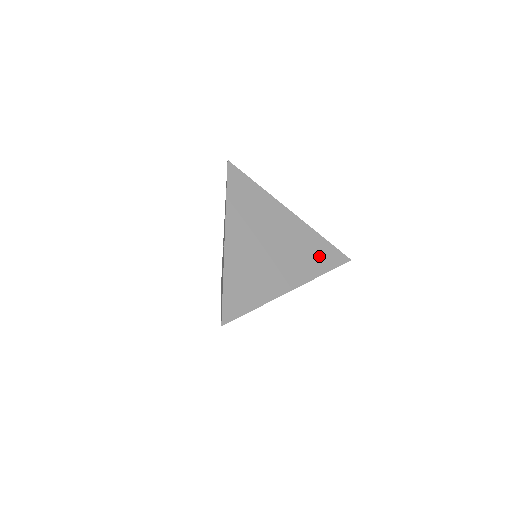
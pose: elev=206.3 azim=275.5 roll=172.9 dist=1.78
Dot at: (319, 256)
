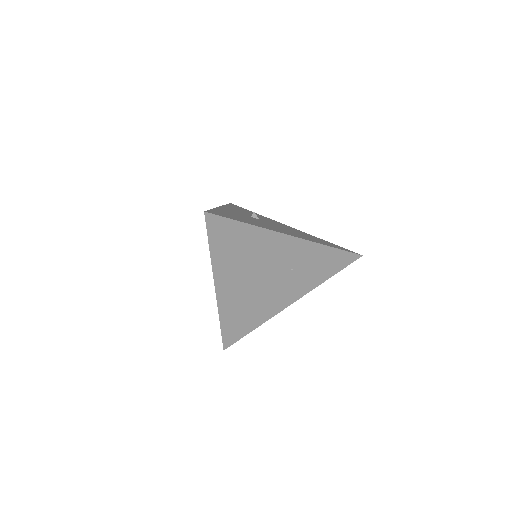
Dot at: (323, 266)
